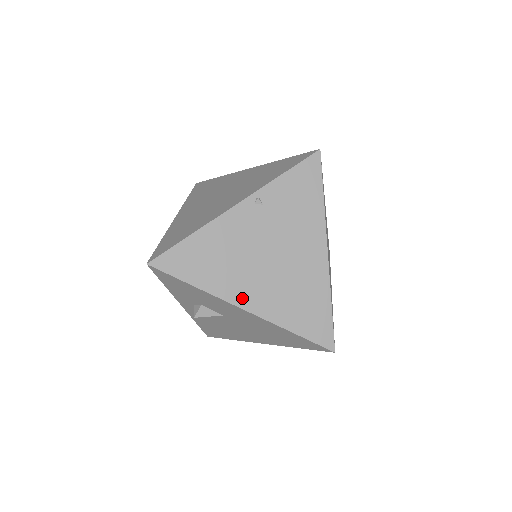
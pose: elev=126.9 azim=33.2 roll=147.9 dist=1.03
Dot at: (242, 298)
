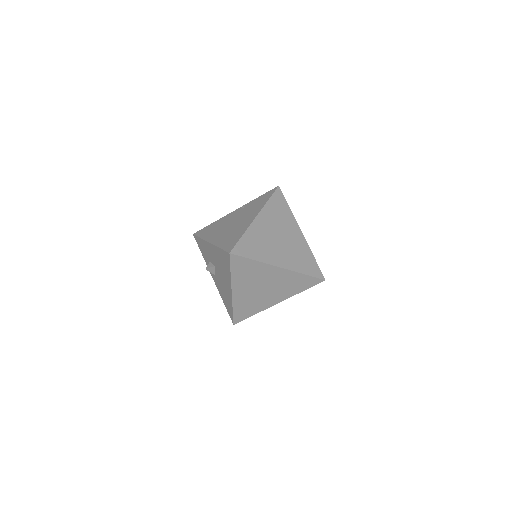
Dot at: (212, 239)
